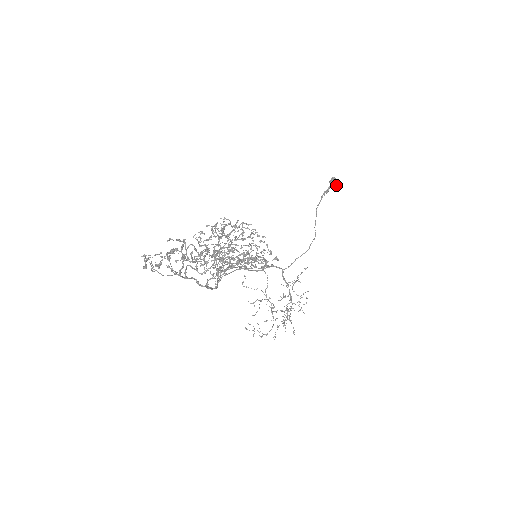
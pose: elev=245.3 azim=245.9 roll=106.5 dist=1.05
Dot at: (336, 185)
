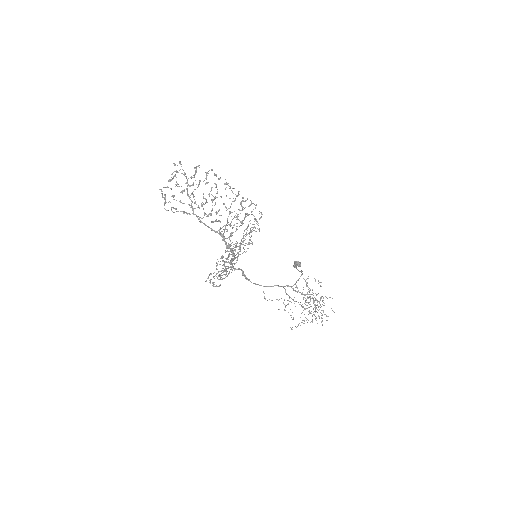
Dot at: (299, 262)
